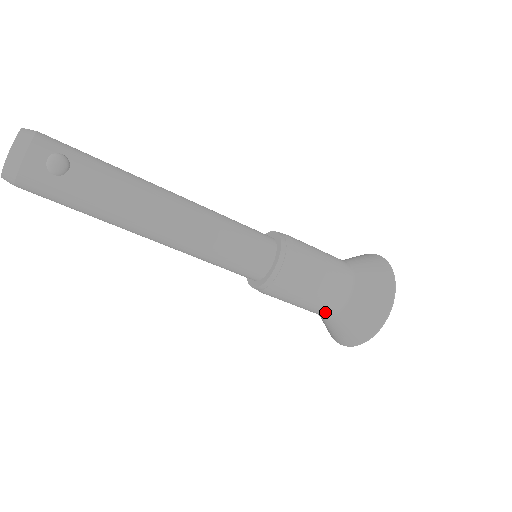
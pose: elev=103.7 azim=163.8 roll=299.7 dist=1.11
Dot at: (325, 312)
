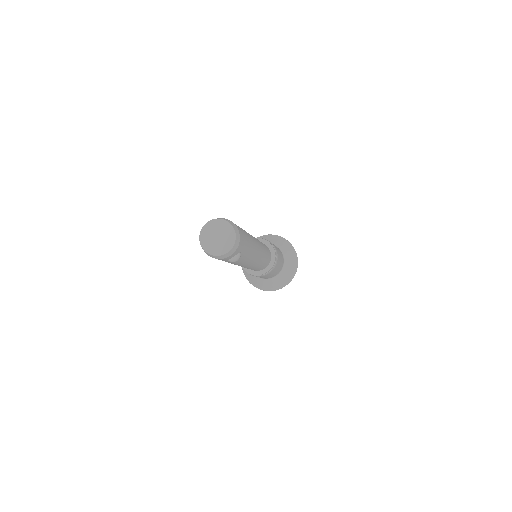
Dot at: occluded
